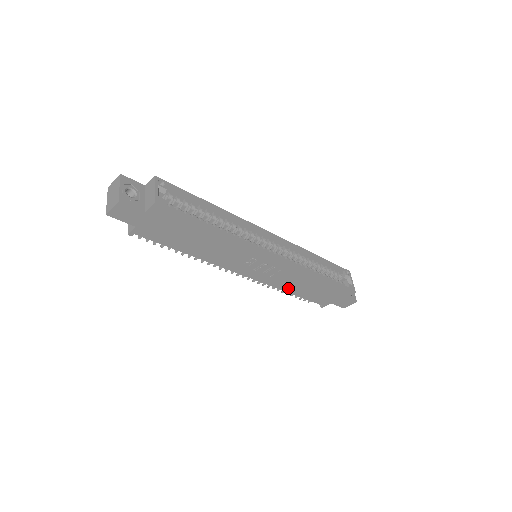
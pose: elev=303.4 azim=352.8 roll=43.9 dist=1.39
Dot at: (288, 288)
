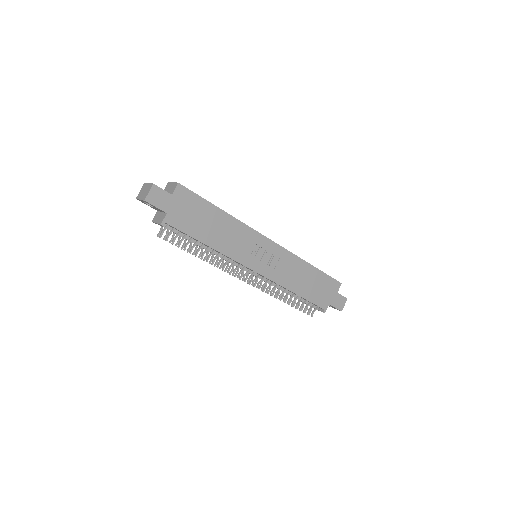
Dot at: (291, 286)
